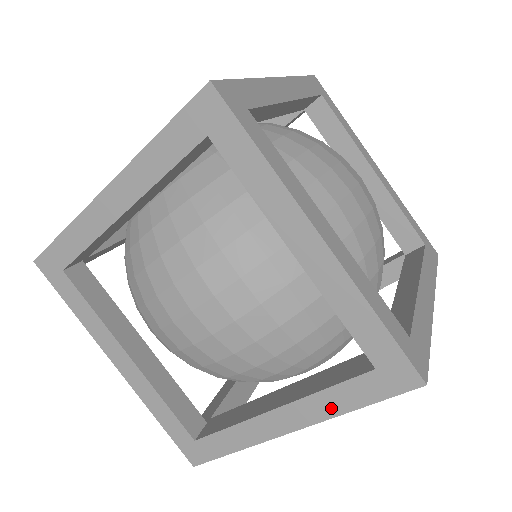
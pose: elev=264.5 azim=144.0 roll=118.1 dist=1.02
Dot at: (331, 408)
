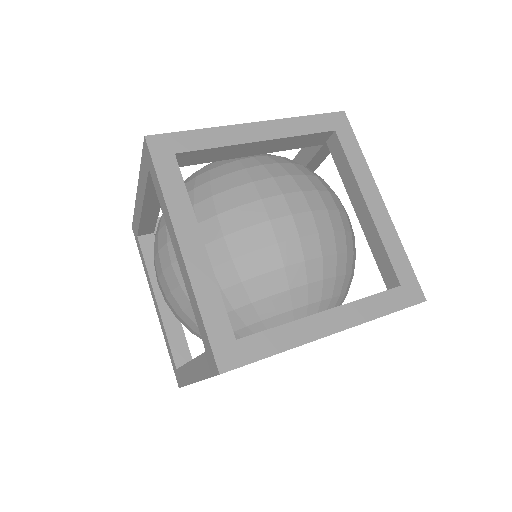
Dot at: (370, 312)
